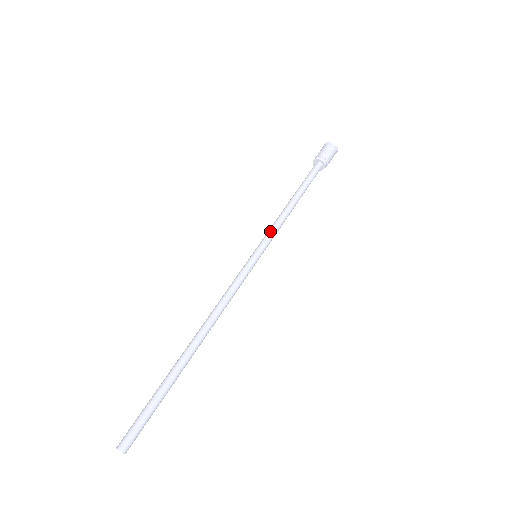
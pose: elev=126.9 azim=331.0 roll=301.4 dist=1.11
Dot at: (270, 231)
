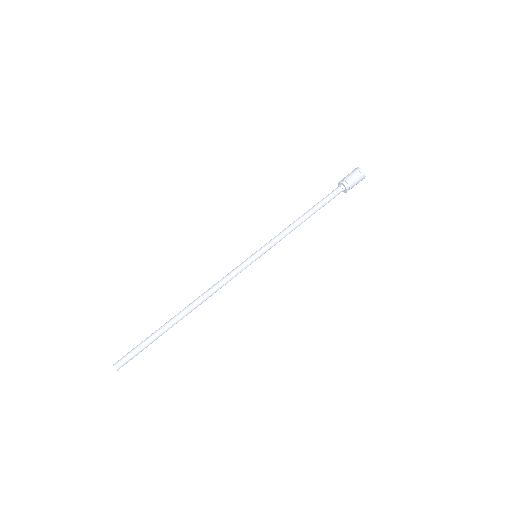
Dot at: (273, 238)
